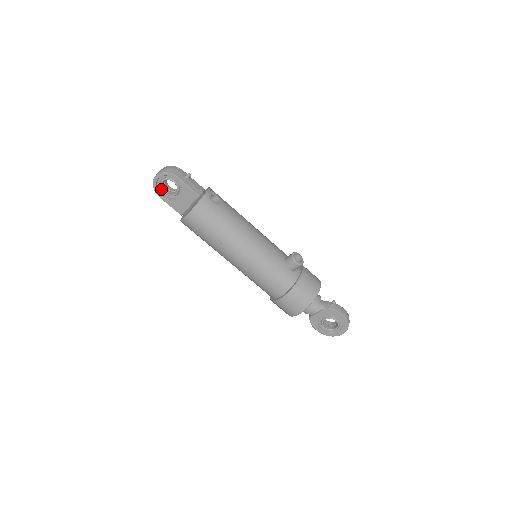
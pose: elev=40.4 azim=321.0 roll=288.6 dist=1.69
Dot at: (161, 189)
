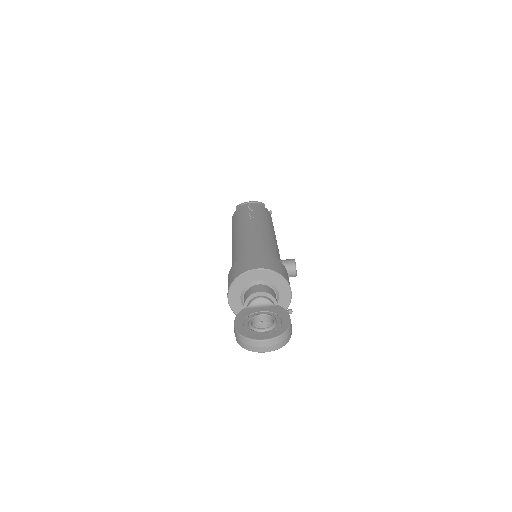
Dot at: occluded
